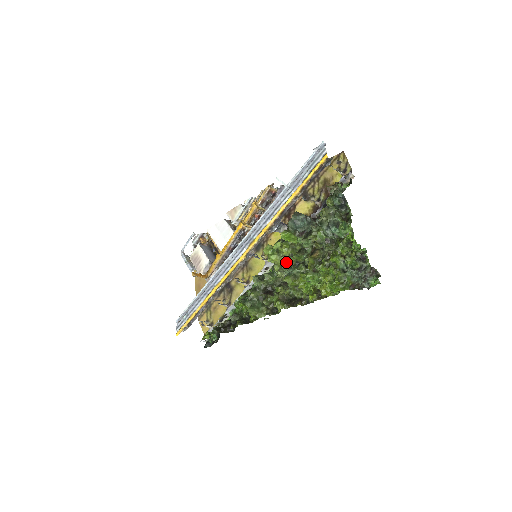
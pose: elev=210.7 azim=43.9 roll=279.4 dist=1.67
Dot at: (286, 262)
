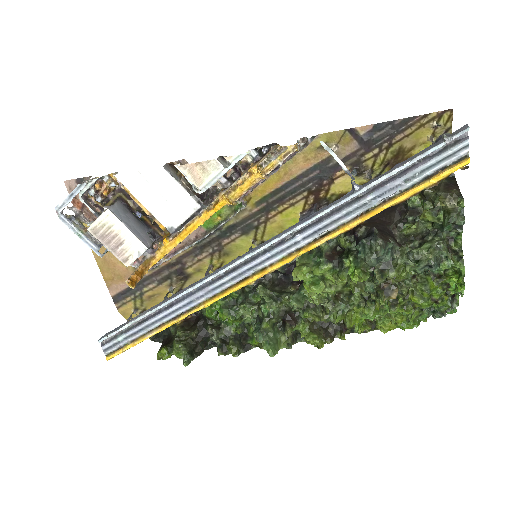
Dot at: (334, 292)
